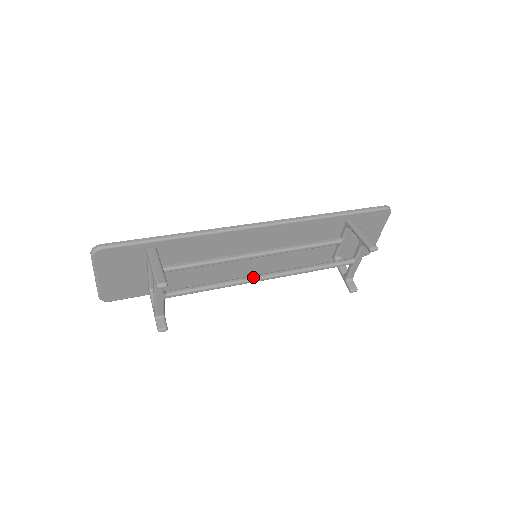
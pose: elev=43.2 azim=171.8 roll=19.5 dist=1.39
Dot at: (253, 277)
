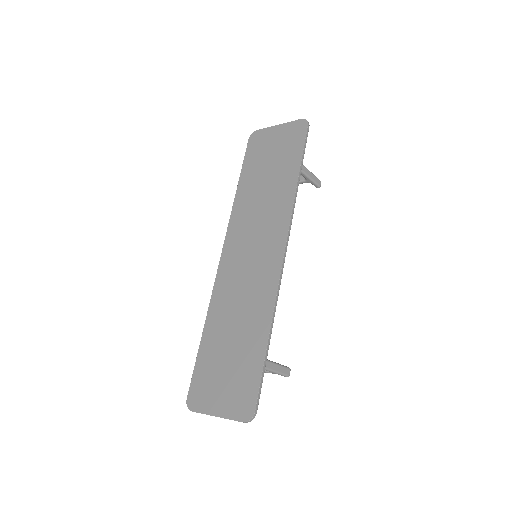
Dot at: occluded
